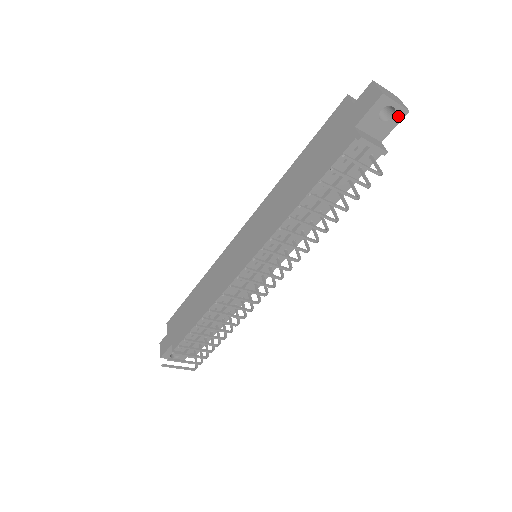
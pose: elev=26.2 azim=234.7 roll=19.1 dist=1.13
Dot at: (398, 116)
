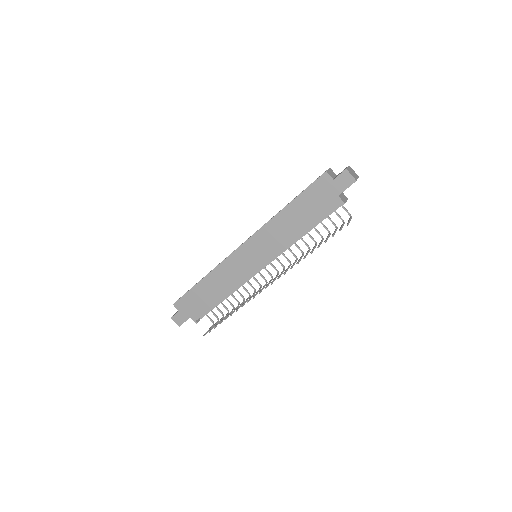
Dot at: occluded
